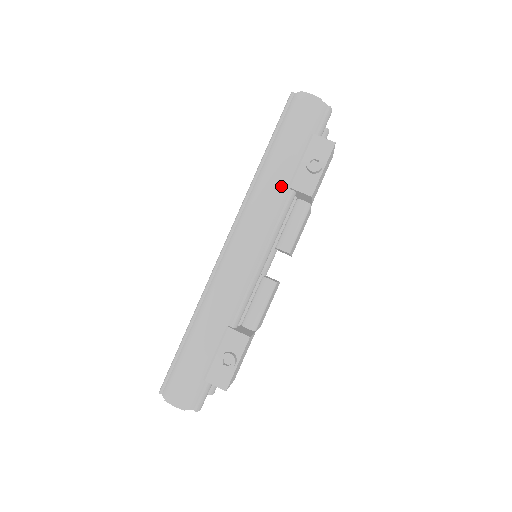
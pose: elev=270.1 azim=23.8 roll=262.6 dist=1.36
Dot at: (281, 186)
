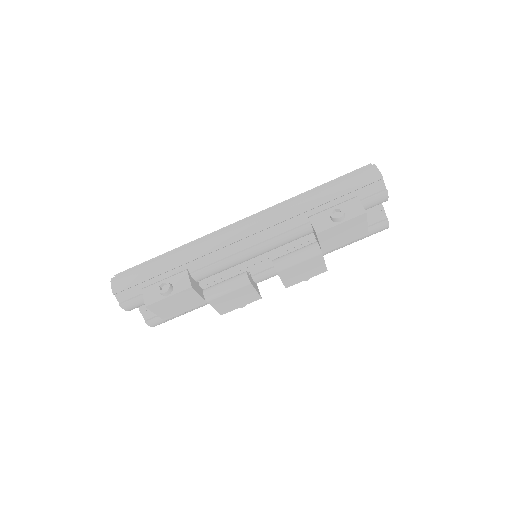
Dot at: (303, 211)
